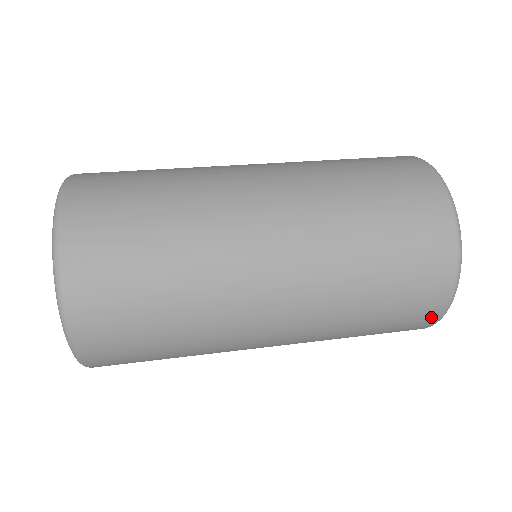
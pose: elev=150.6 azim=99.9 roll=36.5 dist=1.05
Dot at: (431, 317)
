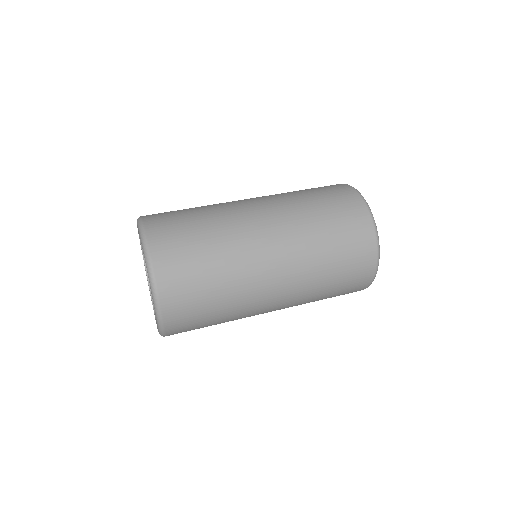
Dot at: occluded
